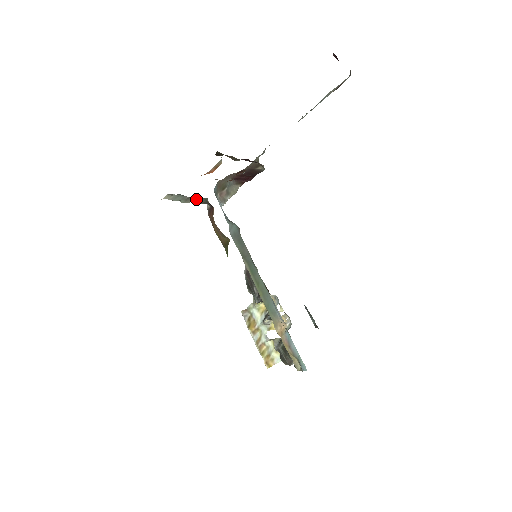
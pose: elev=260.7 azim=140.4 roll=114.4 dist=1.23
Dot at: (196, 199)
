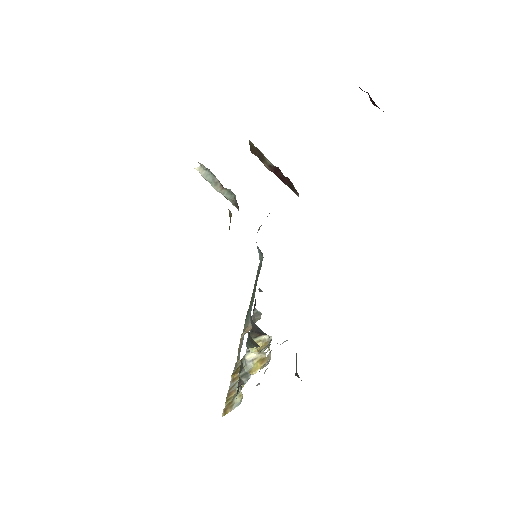
Dot at: (226, 192)
